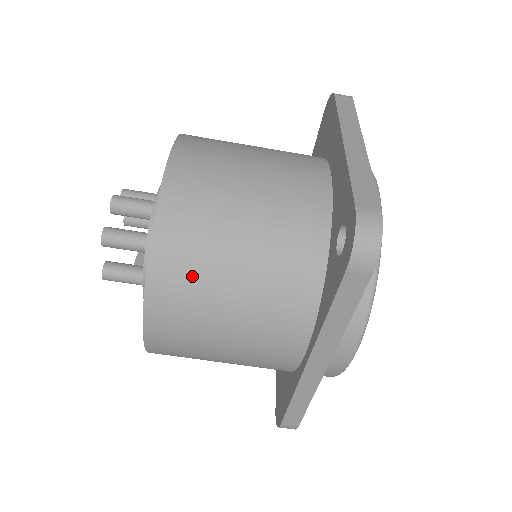
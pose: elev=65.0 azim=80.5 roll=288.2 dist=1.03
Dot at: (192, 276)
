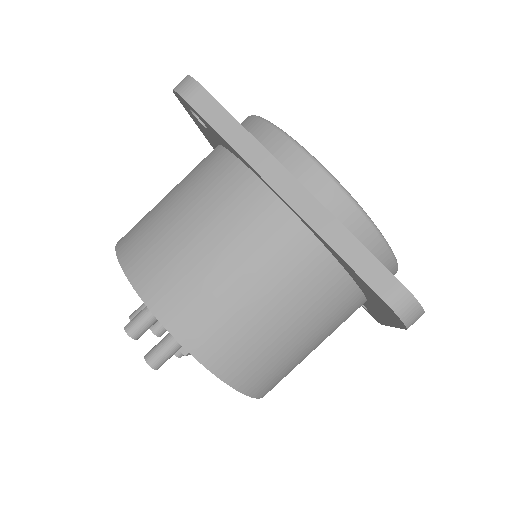
Dot at: (150, 240)
